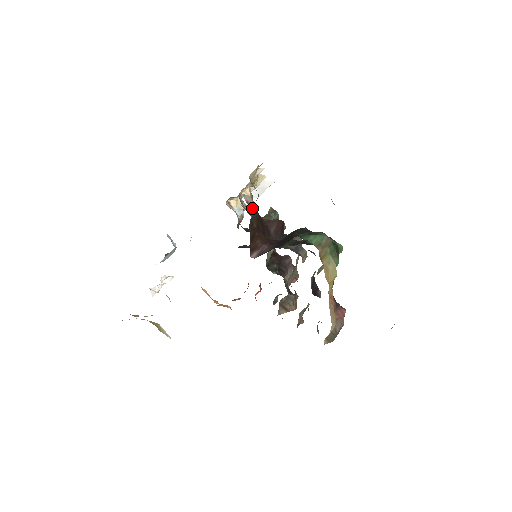
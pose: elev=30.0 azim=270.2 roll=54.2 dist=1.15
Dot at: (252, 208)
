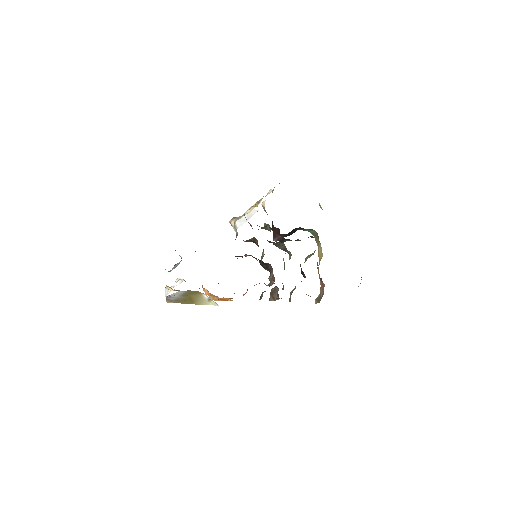
Dot at: occluded
